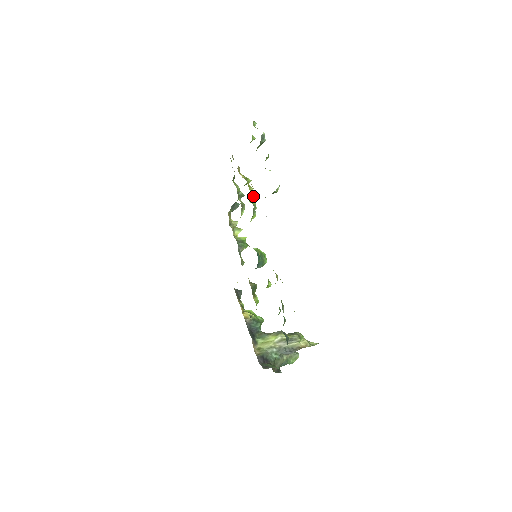
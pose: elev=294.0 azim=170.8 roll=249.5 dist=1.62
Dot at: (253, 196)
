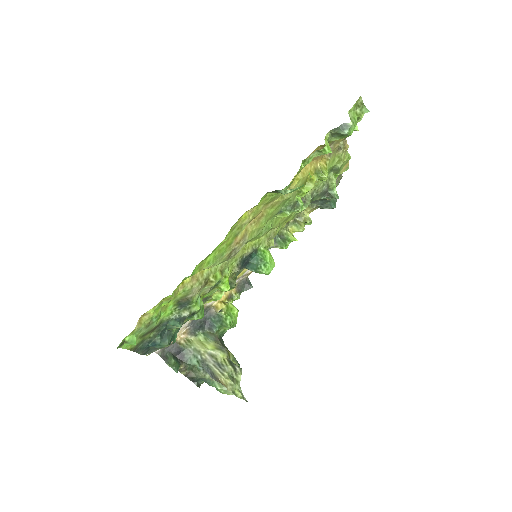
Dot at: (303, 193)
